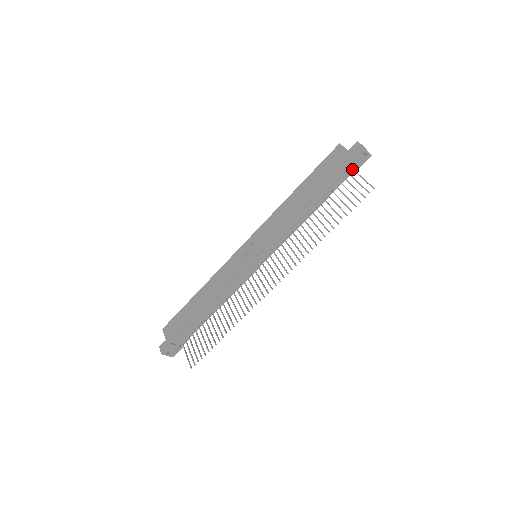
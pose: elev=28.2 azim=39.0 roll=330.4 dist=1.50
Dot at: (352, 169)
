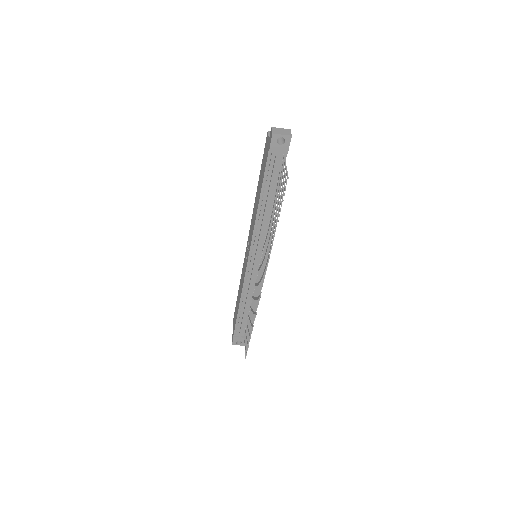
Dot at: (282, 156)
